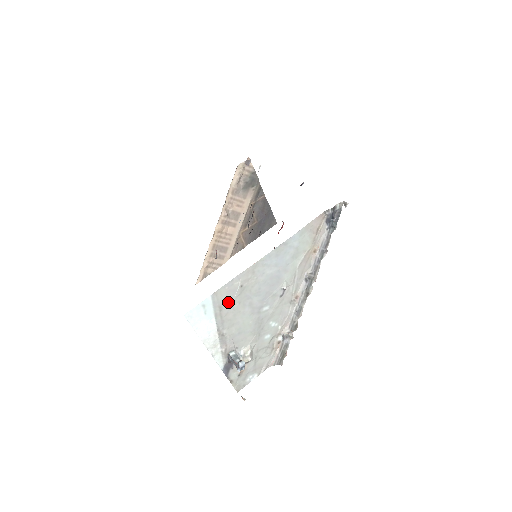
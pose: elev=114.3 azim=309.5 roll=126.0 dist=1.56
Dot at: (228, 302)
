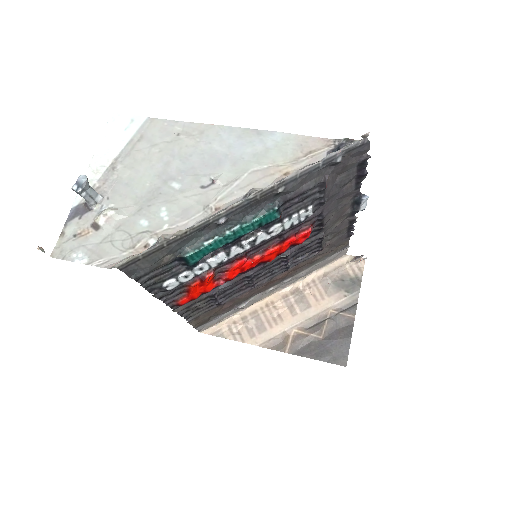
Dot at: (153, 139)
